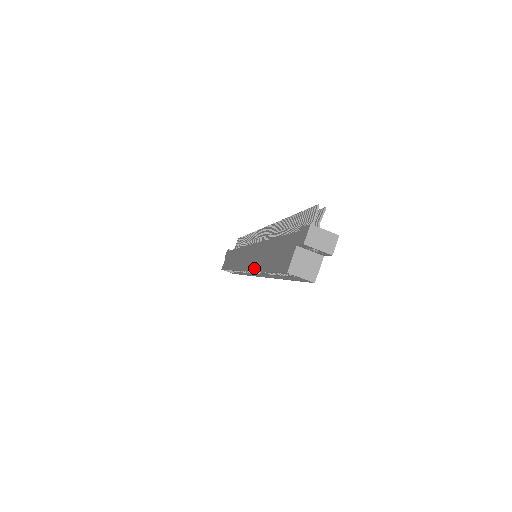
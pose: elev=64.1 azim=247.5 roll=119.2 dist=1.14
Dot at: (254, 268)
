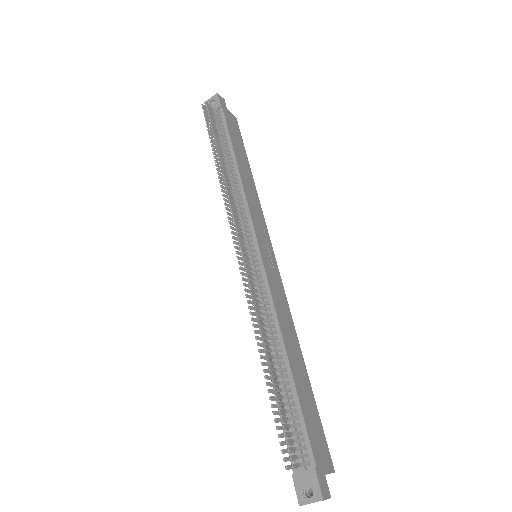
Dot at: occluded
